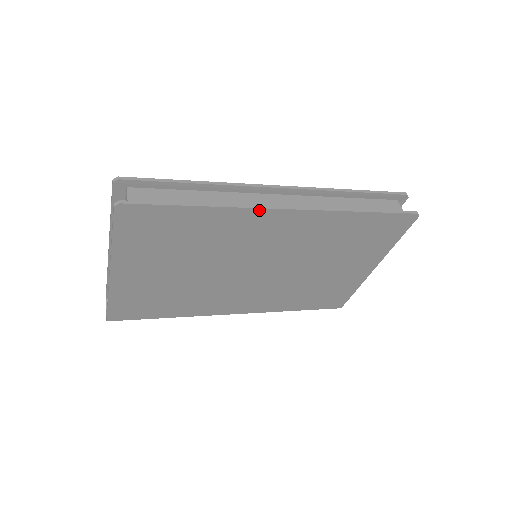
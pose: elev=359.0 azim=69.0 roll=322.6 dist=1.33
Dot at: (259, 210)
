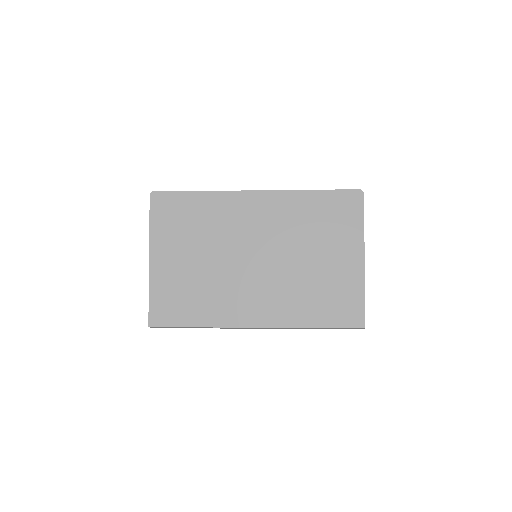
Dot at: (236, 193)
